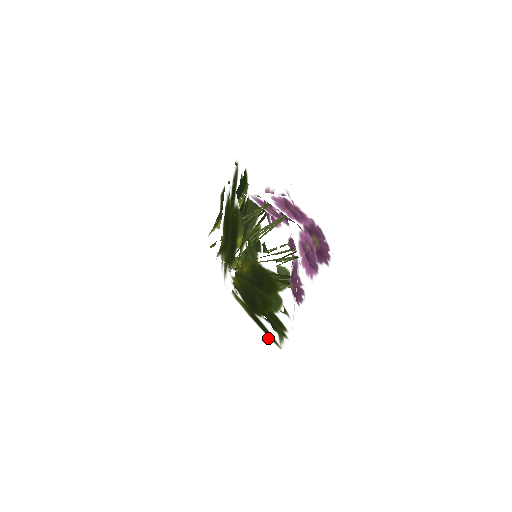
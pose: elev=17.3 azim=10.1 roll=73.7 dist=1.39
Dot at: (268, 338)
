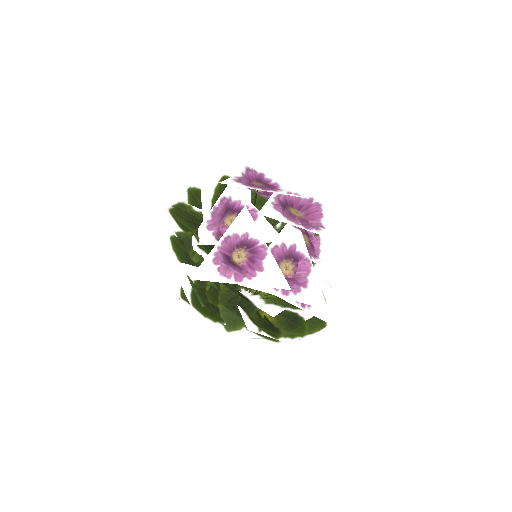
Dot at: (304, 347)
